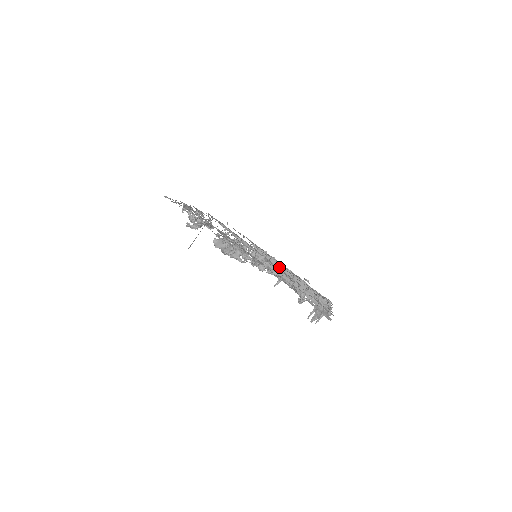
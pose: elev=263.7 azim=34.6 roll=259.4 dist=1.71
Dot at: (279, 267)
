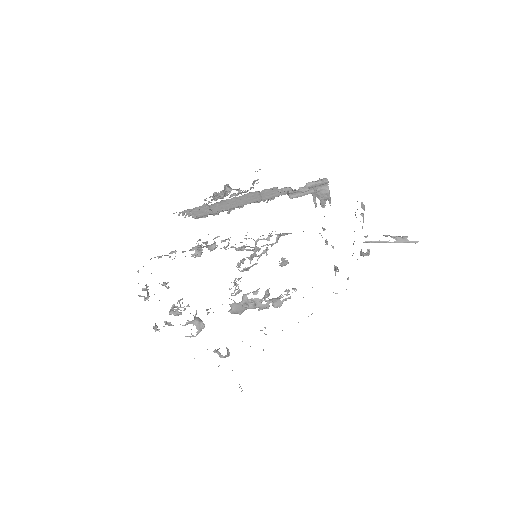
Dot at: (235, 202)
